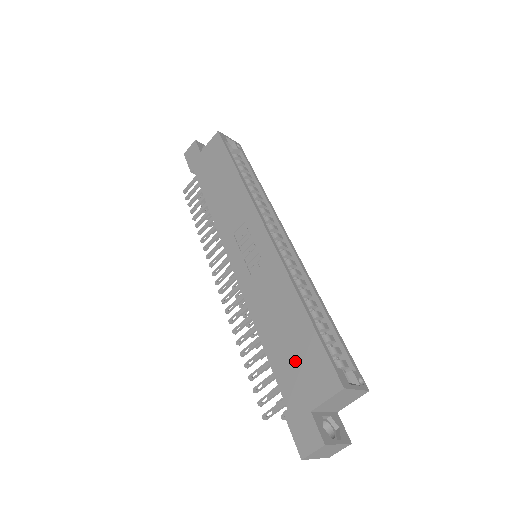
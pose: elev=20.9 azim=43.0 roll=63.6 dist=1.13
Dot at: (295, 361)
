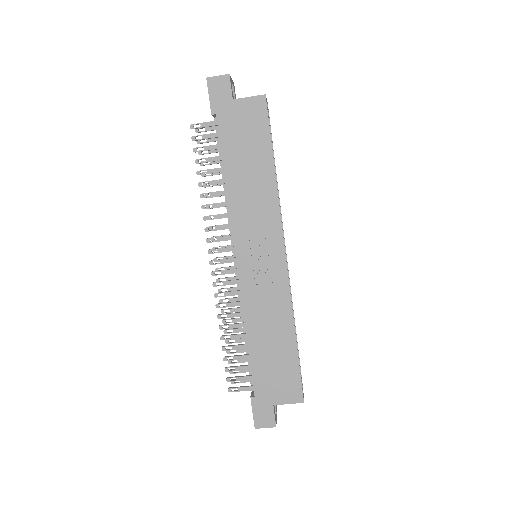
Dot at: (273, 370)
